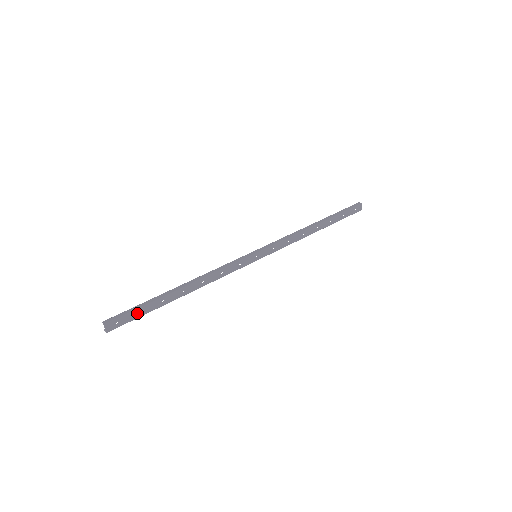
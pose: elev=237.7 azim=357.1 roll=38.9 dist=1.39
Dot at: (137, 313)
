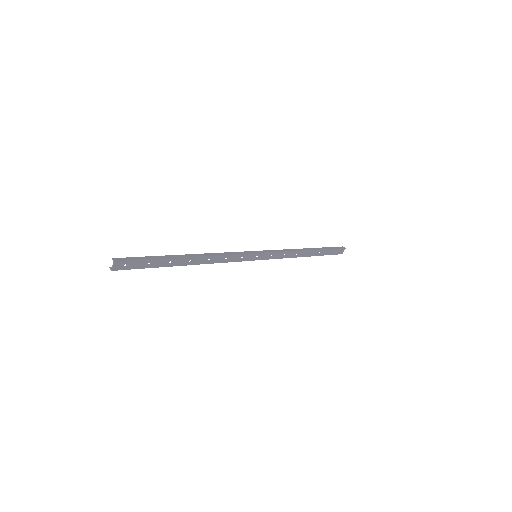
Dot at: (145, 263)
